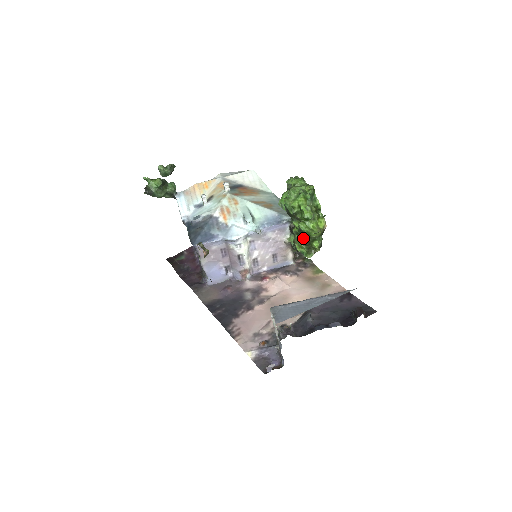
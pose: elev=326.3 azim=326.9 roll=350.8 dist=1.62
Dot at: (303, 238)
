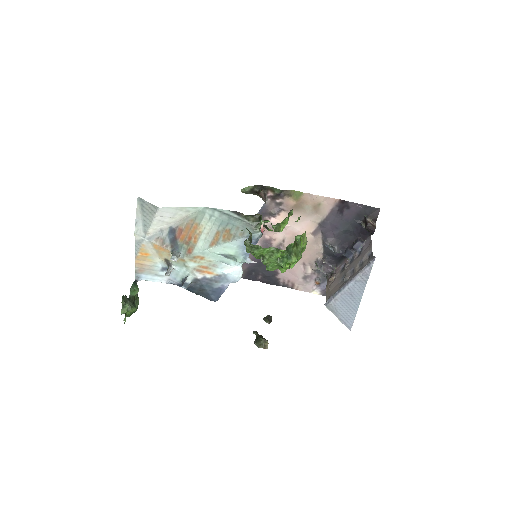
Dot at: occluded
